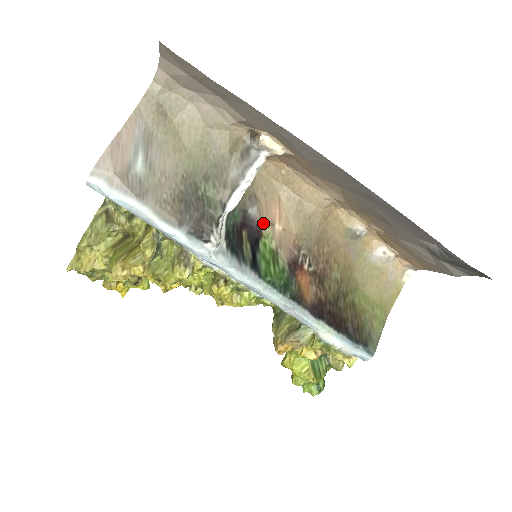
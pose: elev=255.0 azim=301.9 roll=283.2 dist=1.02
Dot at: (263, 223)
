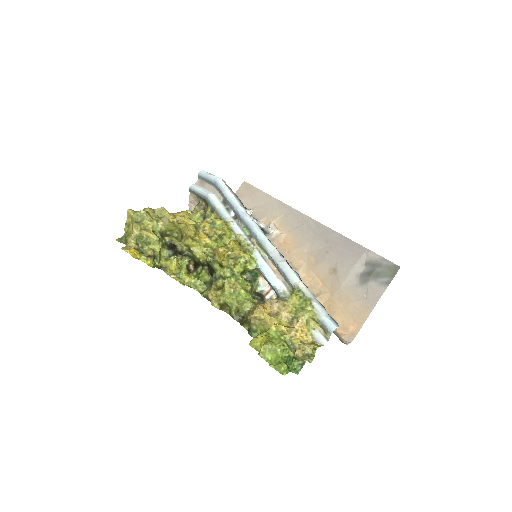
Dot at: occluded
